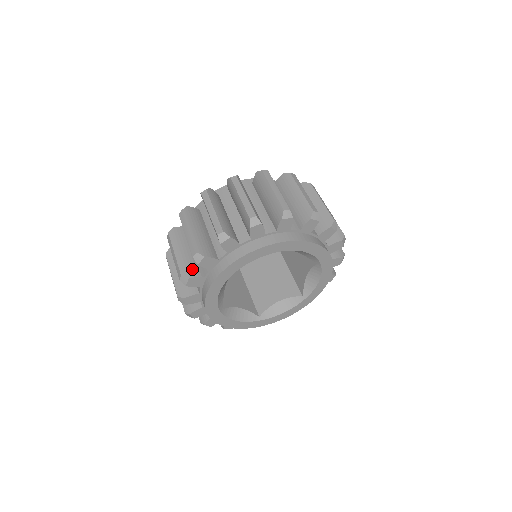
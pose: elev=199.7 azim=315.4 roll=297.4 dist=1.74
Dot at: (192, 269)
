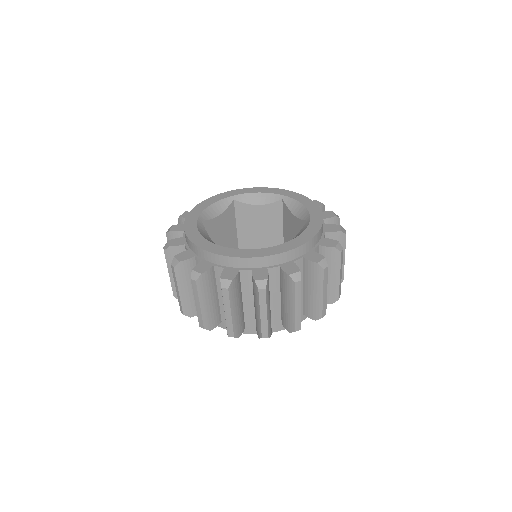
Dot at: occluded
